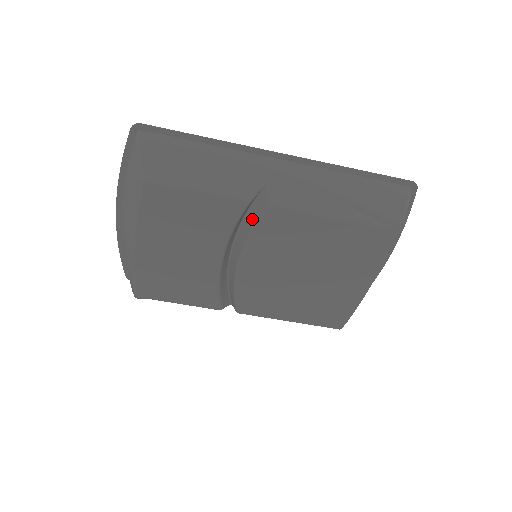
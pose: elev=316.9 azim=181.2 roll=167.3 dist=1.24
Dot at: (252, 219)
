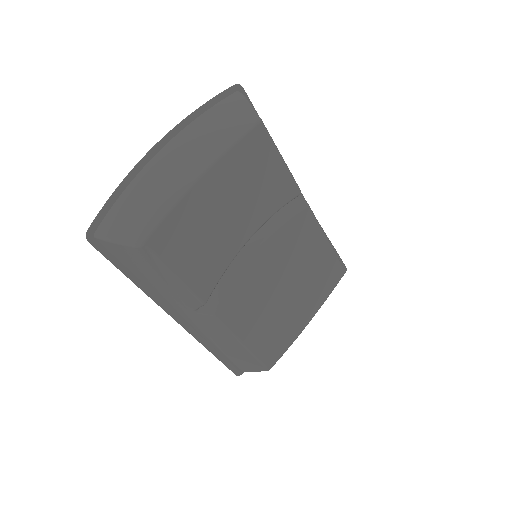
Dot at: (286, 212)
